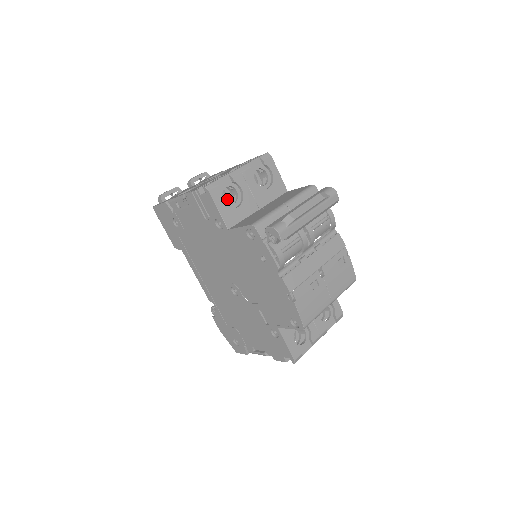
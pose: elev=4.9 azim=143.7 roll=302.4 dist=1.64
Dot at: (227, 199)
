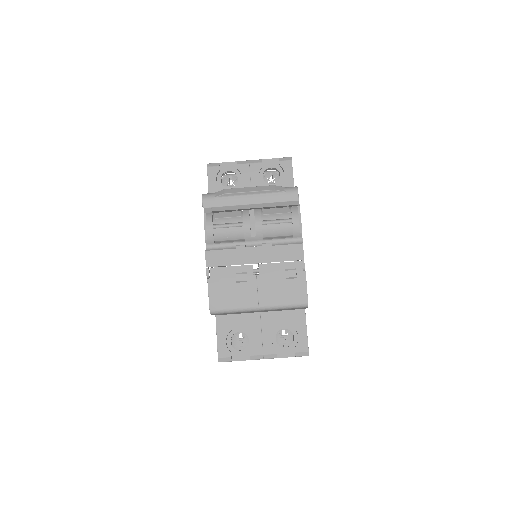
Dot at: occluded
